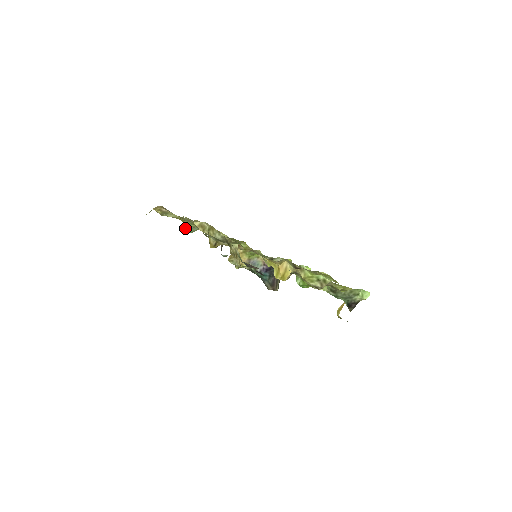
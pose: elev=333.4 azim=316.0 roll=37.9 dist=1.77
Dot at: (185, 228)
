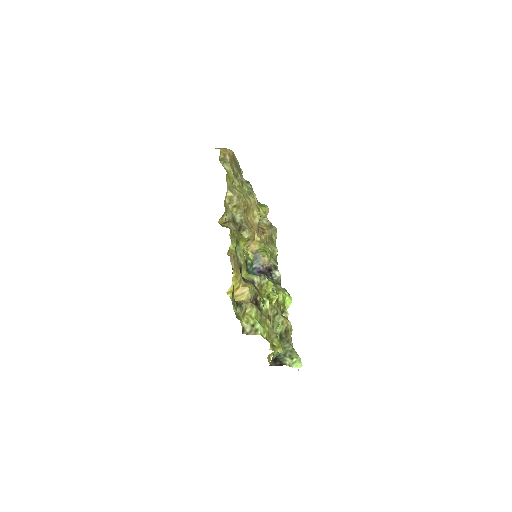
Dot at: occluded
